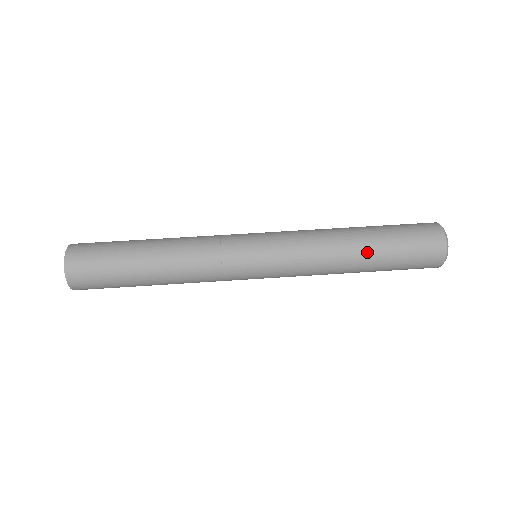
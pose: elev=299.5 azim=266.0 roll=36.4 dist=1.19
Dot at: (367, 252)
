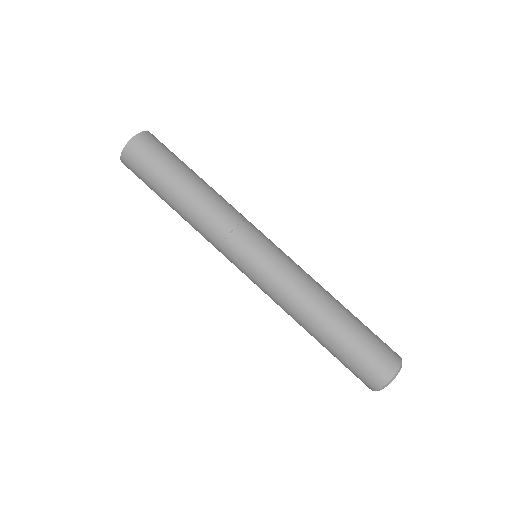
Dot at: (319, 337)
